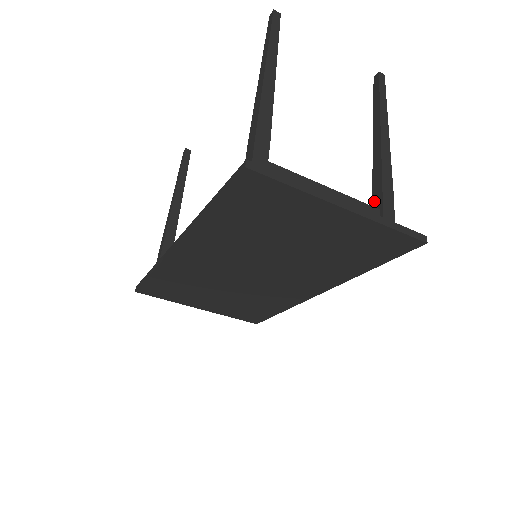
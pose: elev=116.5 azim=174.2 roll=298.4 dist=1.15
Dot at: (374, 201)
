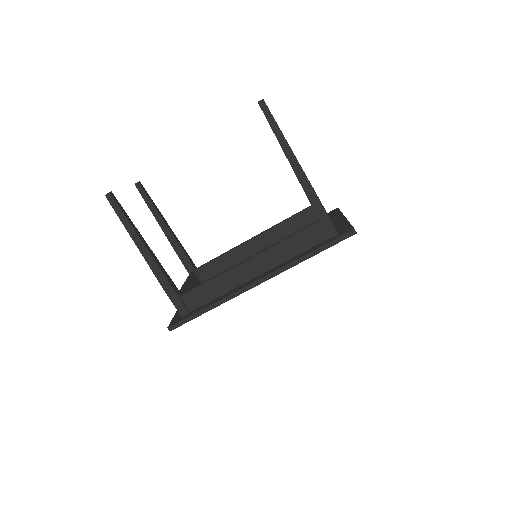
Dot at: occluded
